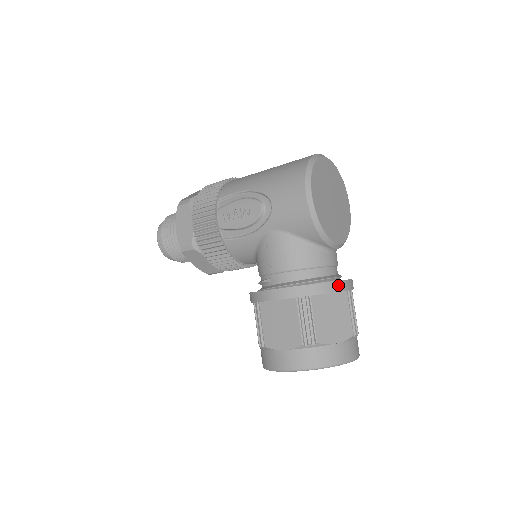
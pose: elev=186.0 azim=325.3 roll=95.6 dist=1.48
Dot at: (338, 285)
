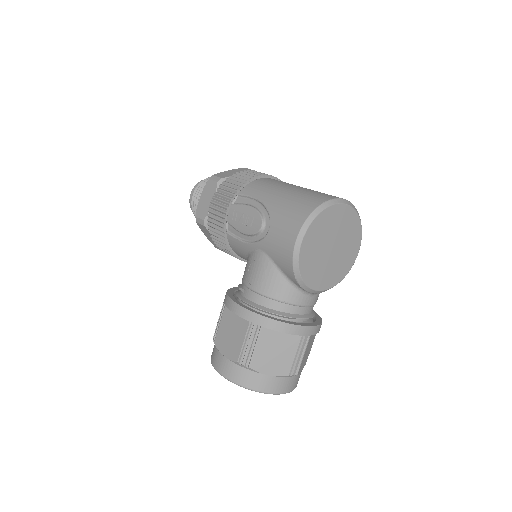
Dot at: (294, 328)
